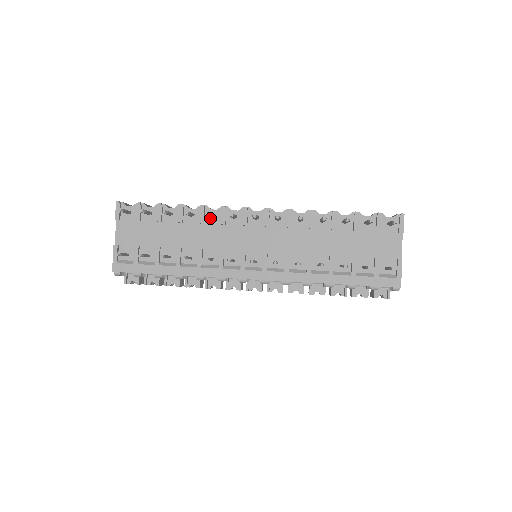
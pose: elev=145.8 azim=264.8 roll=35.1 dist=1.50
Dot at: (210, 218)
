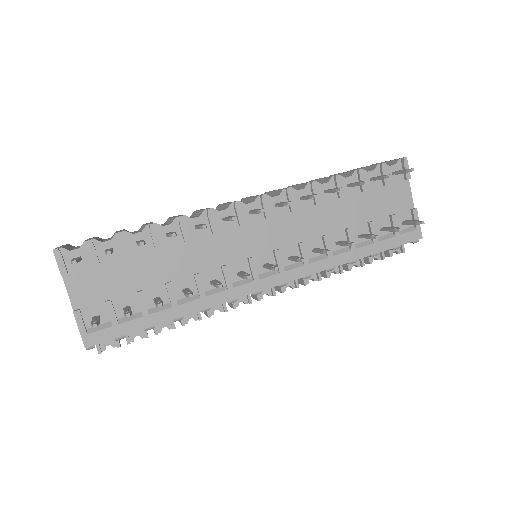
Dot at: (195, 230)
